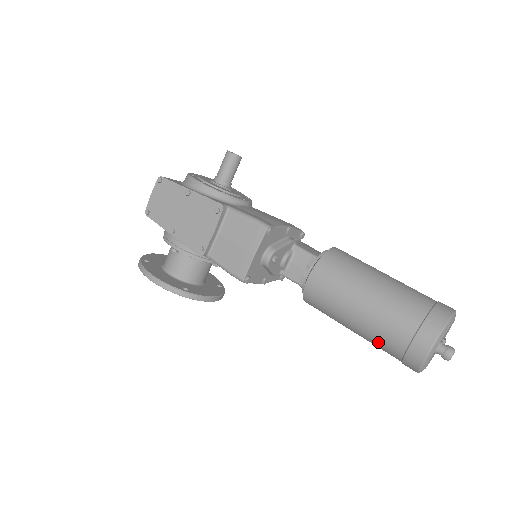
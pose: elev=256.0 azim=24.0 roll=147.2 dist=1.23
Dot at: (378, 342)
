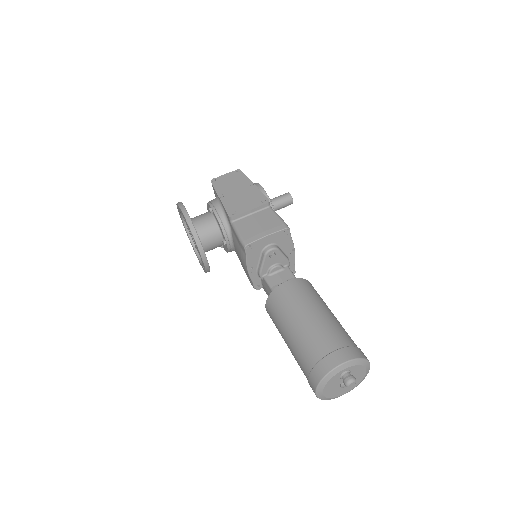
Dot at: (304, 347)
